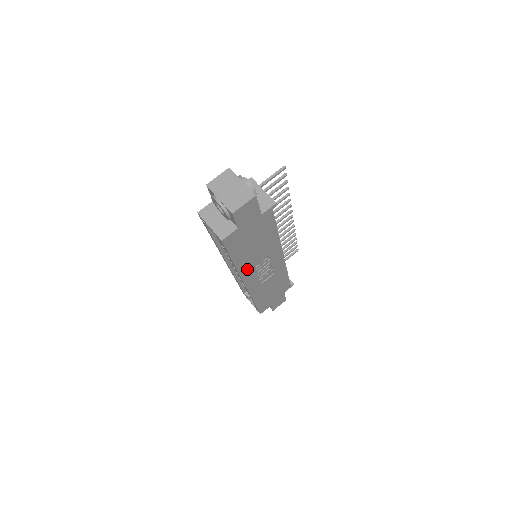
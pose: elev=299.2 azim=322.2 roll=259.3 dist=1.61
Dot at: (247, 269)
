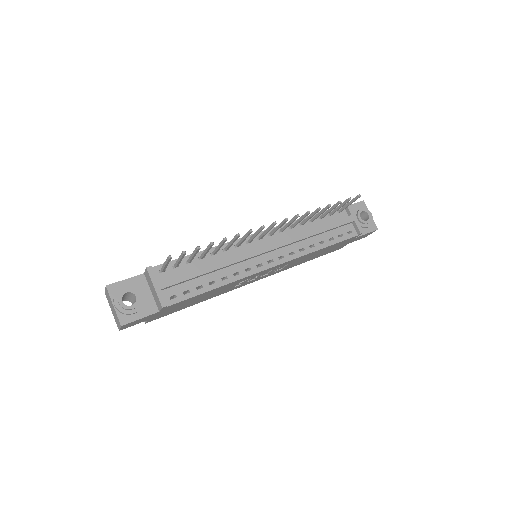
Dot at: (228, 290)
